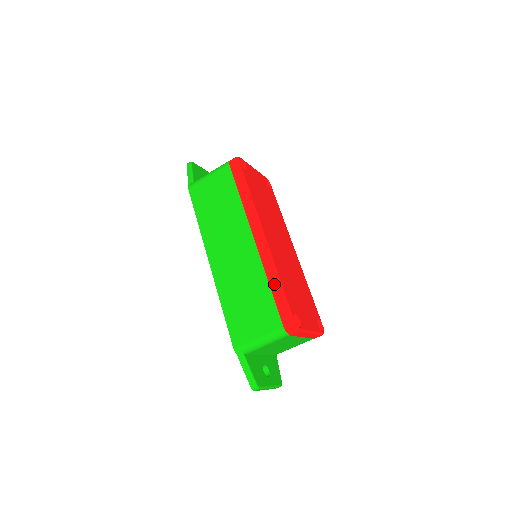
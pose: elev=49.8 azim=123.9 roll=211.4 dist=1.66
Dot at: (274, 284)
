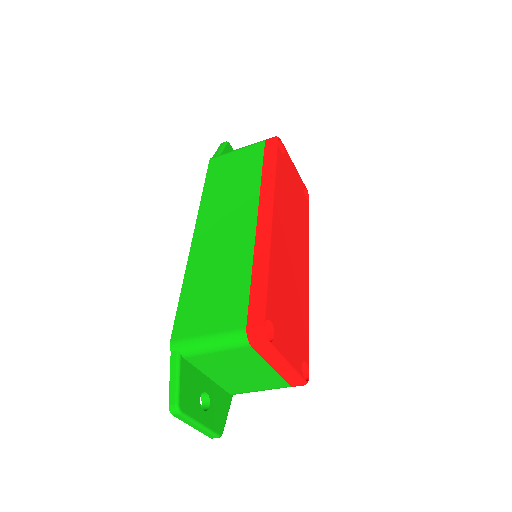
Dot at: (258, 273)
